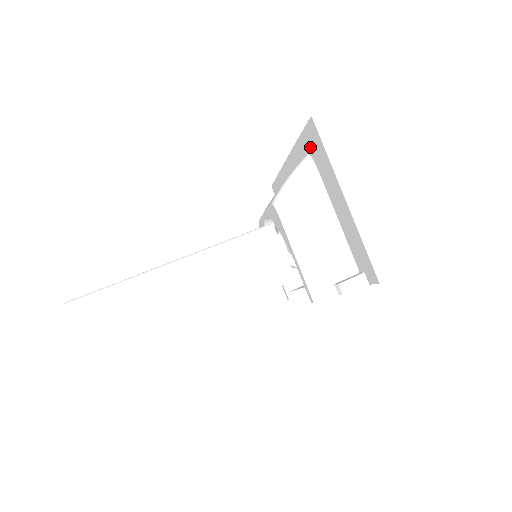
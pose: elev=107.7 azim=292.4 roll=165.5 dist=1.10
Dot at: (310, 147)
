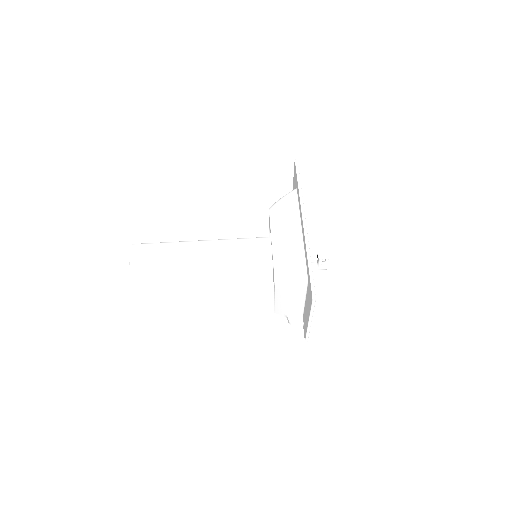
Dot at: (309, 283)
